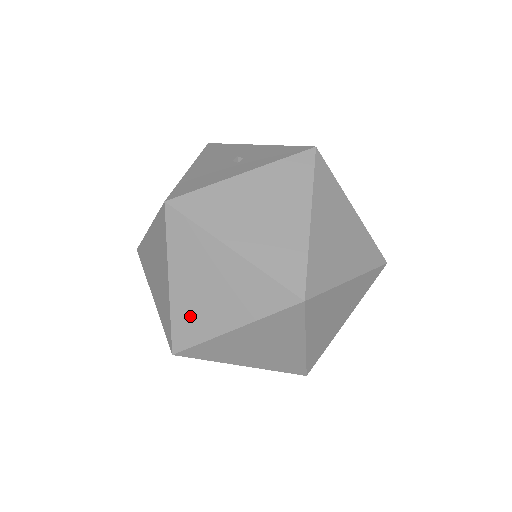
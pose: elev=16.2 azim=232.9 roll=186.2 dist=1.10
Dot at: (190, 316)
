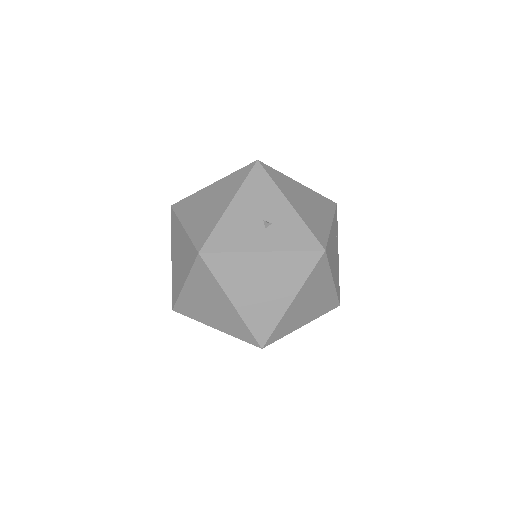
Dot at: (191, 306)
